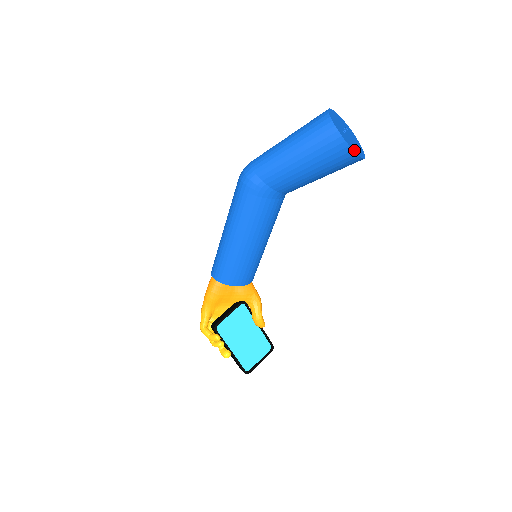
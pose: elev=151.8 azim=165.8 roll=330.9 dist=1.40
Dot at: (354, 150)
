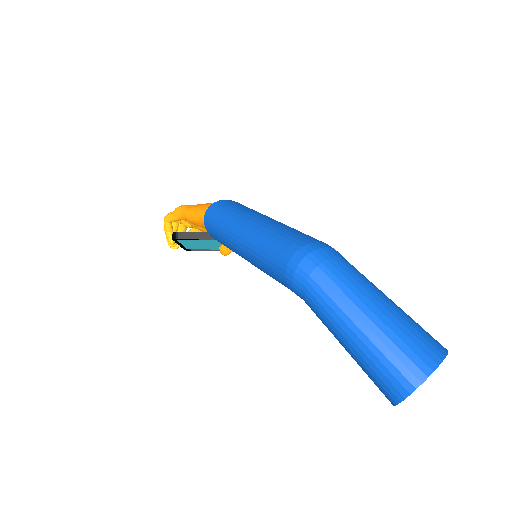
Dot at: occluded
